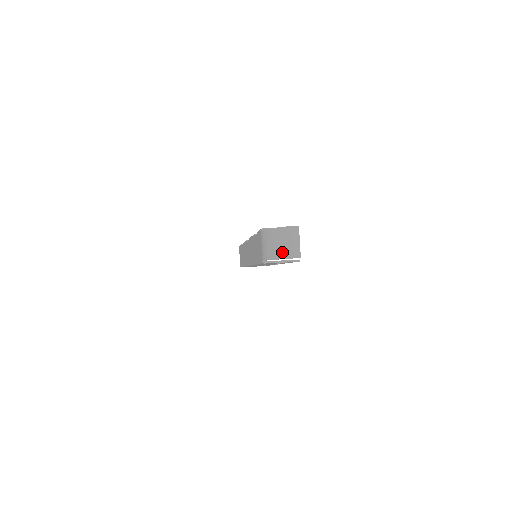
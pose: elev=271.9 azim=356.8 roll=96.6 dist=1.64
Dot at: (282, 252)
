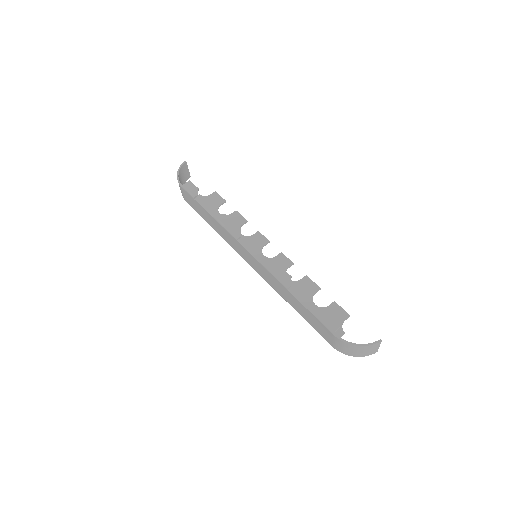
Dot at: (363, 355)
